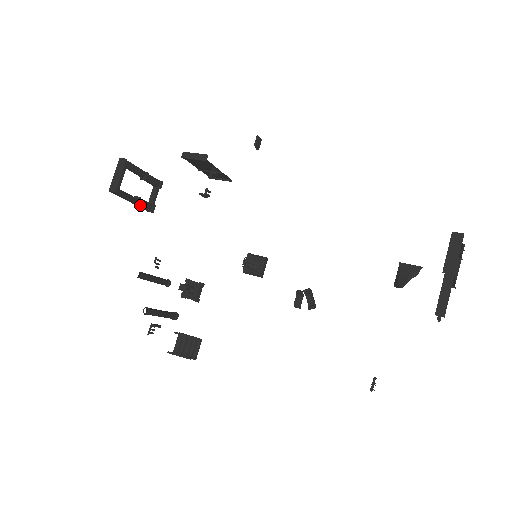
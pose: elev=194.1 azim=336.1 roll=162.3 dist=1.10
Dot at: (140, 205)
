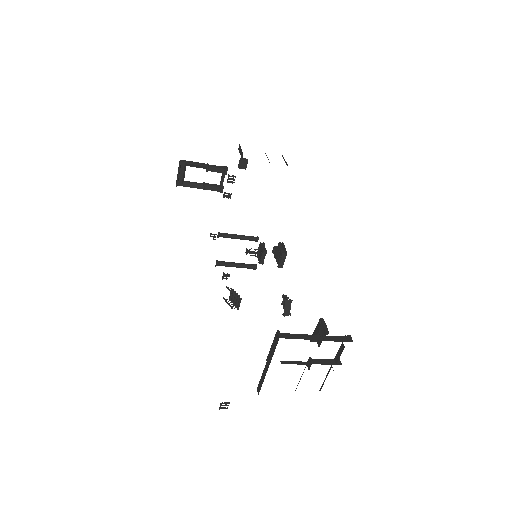
Dot at: (207, 189)
